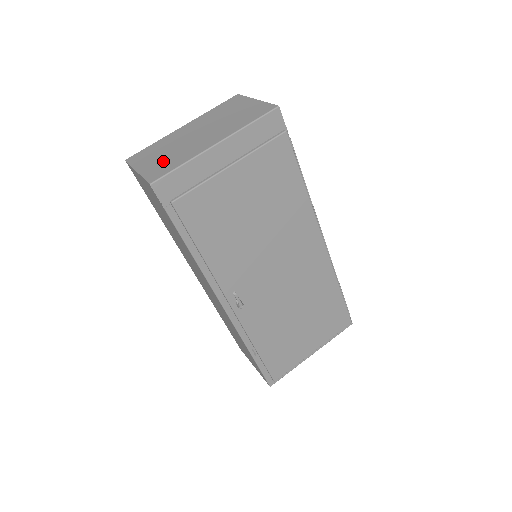
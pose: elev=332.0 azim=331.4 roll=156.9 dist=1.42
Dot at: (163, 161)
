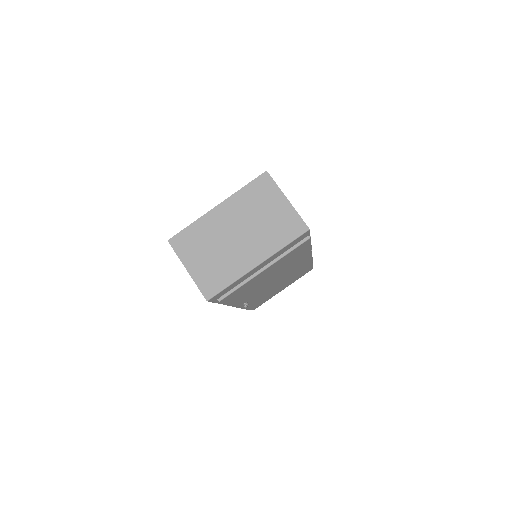
Dot at: (211, 268)
